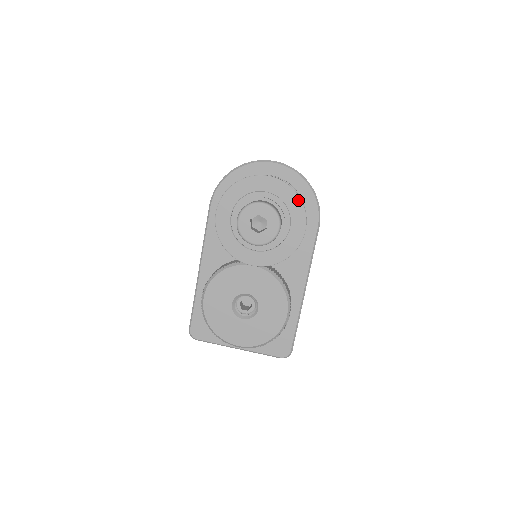
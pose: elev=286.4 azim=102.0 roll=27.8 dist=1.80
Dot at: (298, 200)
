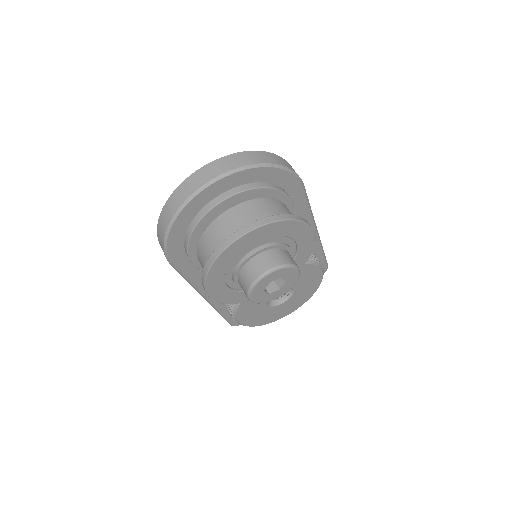
Dot at: (292, 223)
